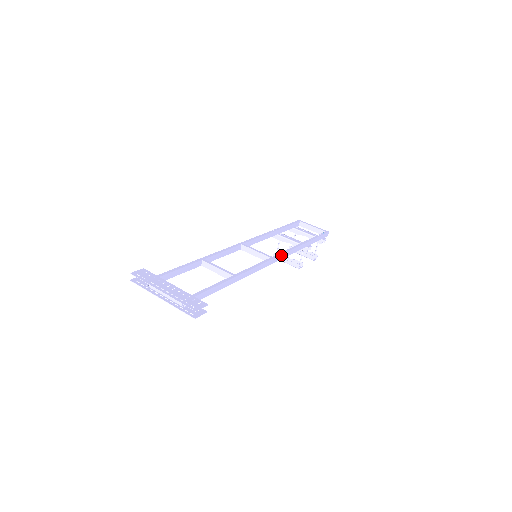
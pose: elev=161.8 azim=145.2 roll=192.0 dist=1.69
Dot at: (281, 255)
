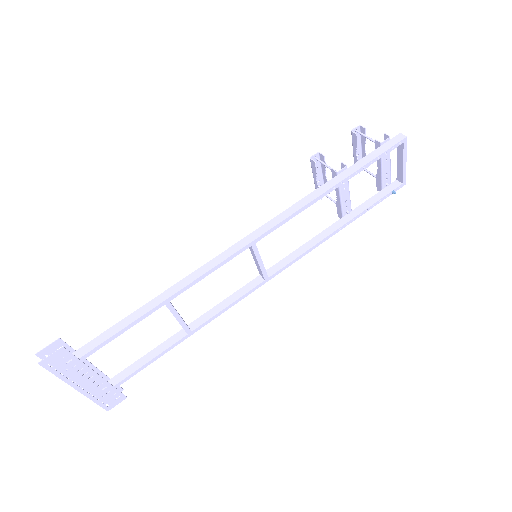
Dot at: (284, 268)
